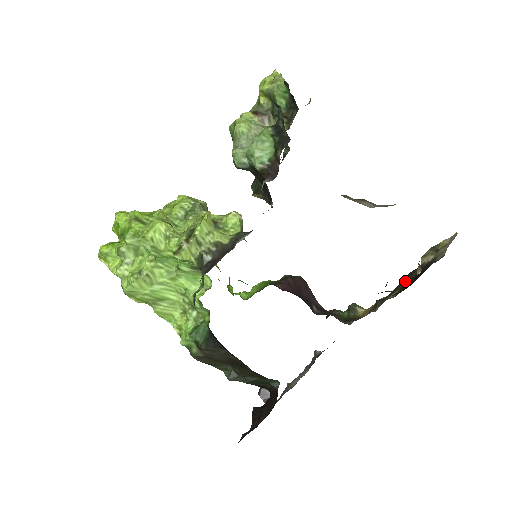
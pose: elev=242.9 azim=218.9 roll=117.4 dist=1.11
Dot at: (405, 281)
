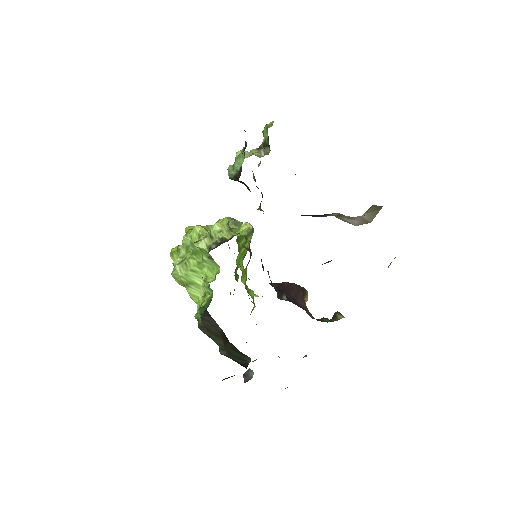
Dot at: occluded
